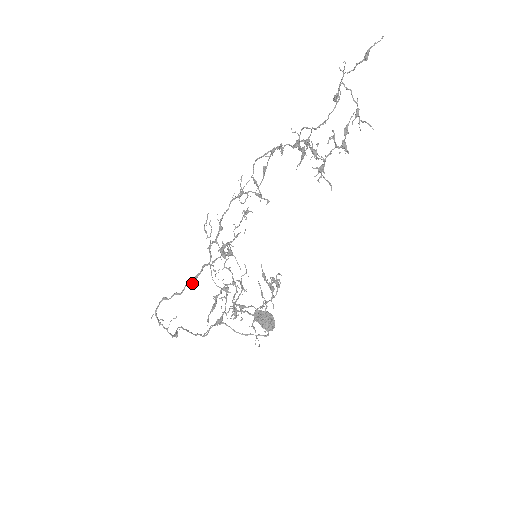
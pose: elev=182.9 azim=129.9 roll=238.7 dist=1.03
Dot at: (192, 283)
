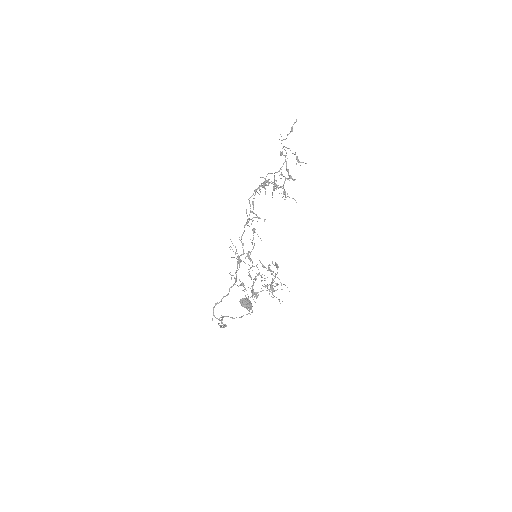
Dot at: occluded
